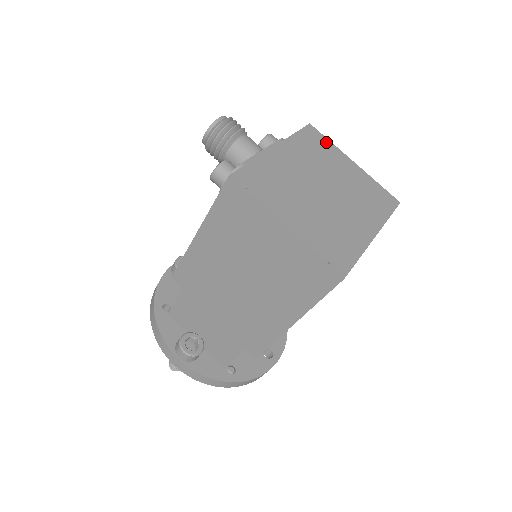
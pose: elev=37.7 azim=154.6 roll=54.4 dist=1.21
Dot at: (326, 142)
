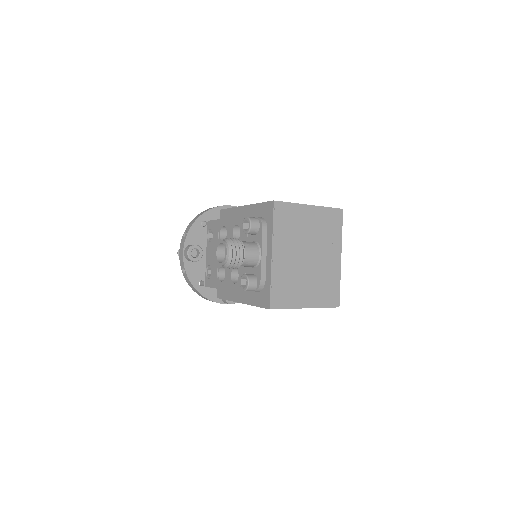
Dot at: (290, 208)
